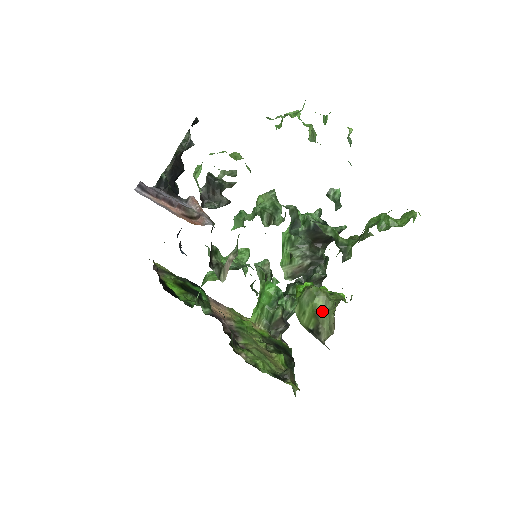
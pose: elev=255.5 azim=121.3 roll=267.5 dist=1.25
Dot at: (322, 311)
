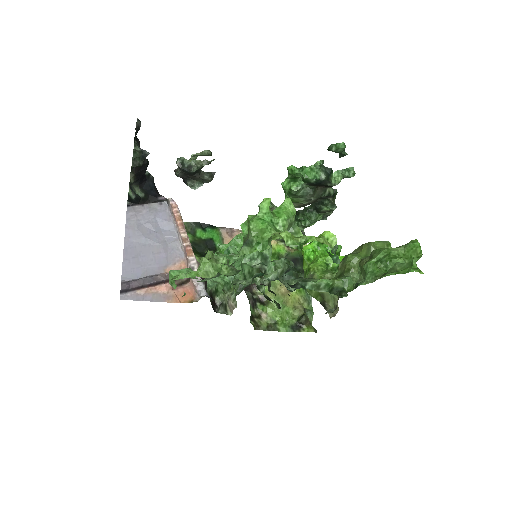
Dot at: (327, 293)
